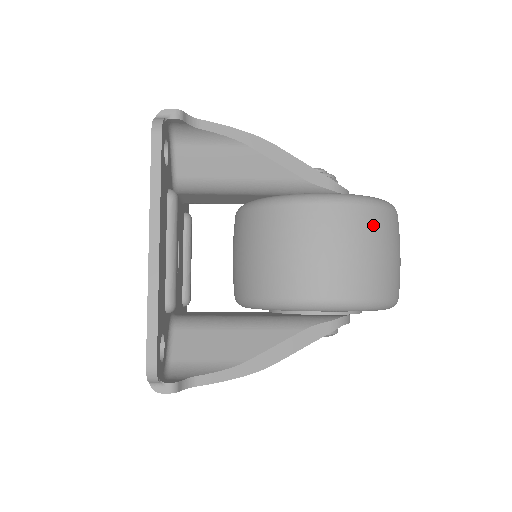
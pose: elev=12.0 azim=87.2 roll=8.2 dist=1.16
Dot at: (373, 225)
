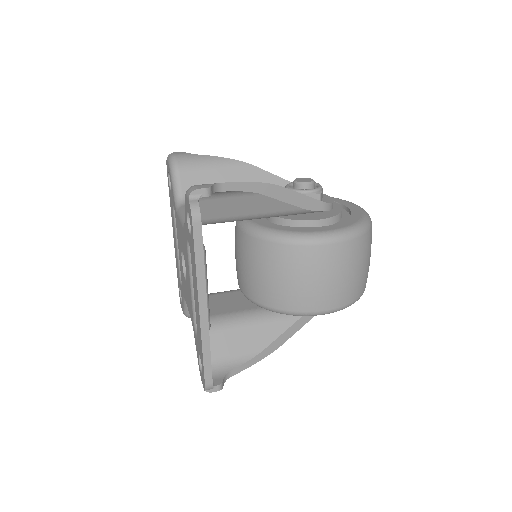
Dot at: (359, 251)
